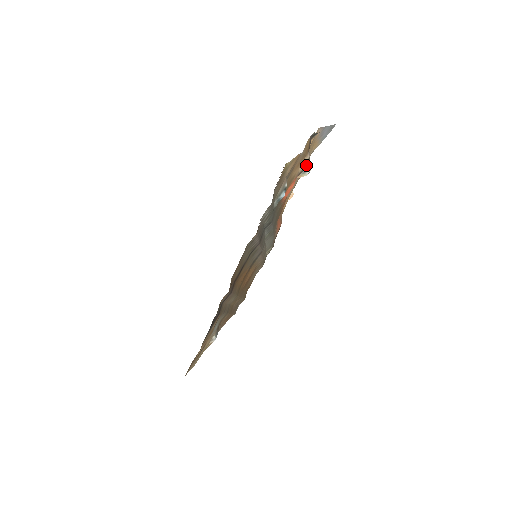
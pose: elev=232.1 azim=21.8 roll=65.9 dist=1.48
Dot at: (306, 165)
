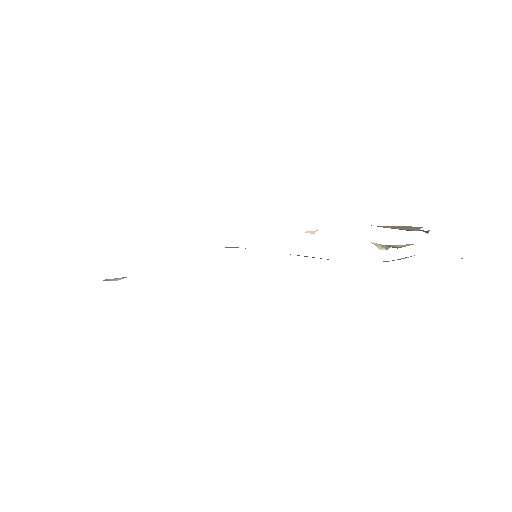
Dot at: (400, 247)
